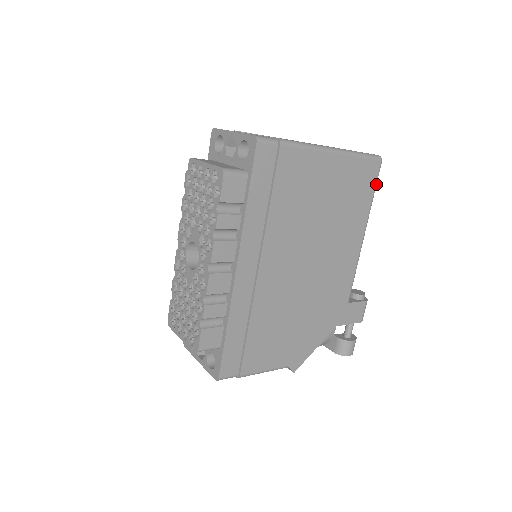
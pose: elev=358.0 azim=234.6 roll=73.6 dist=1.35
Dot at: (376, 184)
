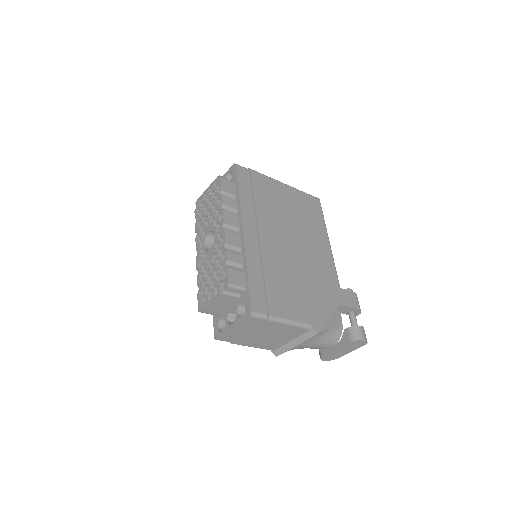
Dot at: (322, 212)
